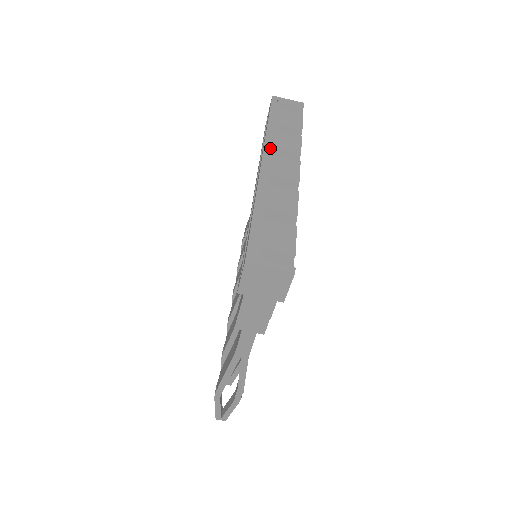
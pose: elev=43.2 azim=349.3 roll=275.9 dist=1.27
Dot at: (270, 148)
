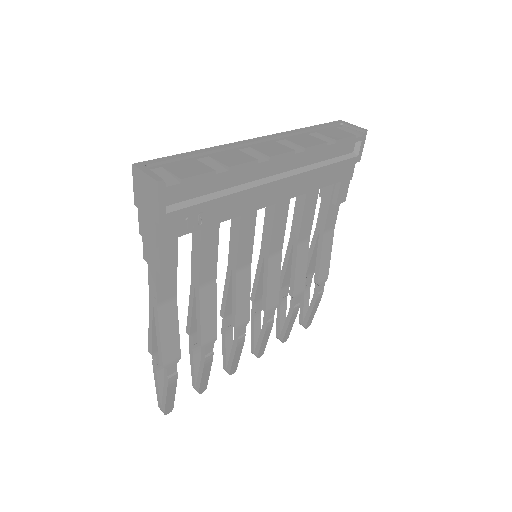
Dot at: (277, 136)
